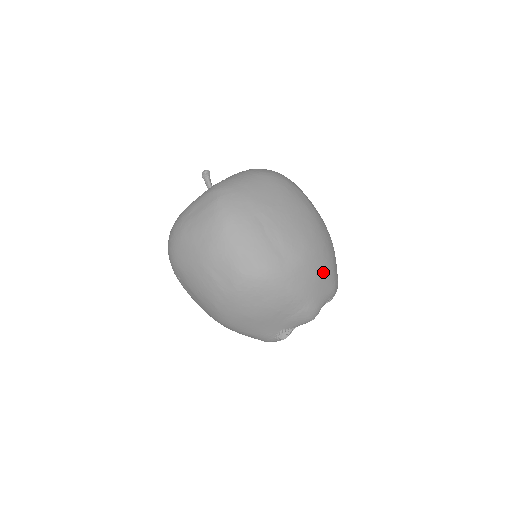
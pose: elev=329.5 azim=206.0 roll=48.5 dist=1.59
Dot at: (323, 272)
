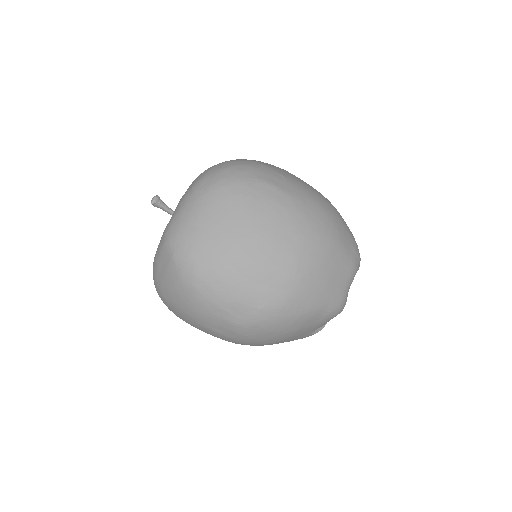
Dot at: (330, 268)
